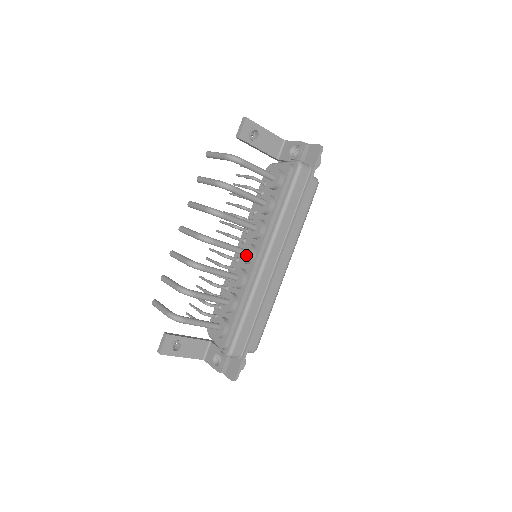
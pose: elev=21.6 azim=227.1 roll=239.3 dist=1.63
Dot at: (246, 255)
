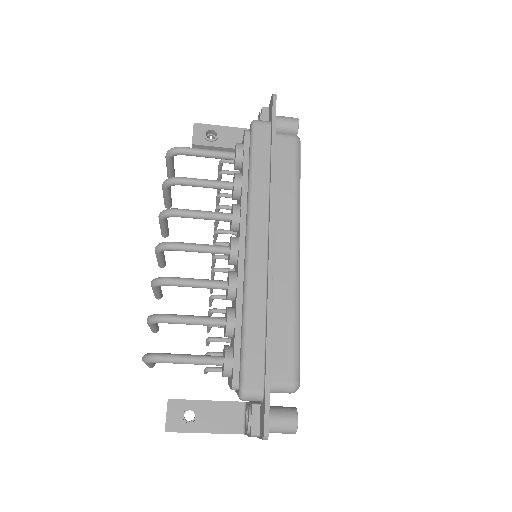
Dot at: (229, 252)
